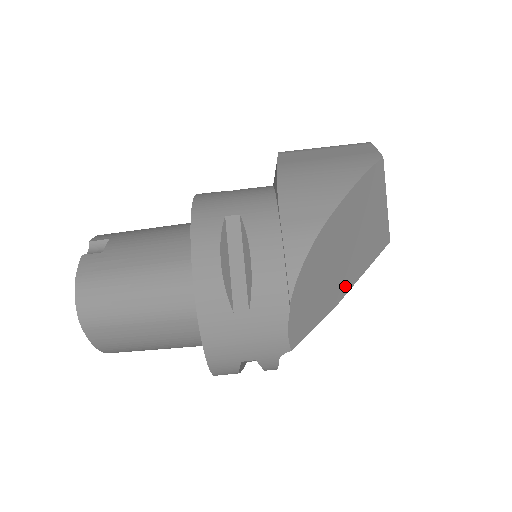
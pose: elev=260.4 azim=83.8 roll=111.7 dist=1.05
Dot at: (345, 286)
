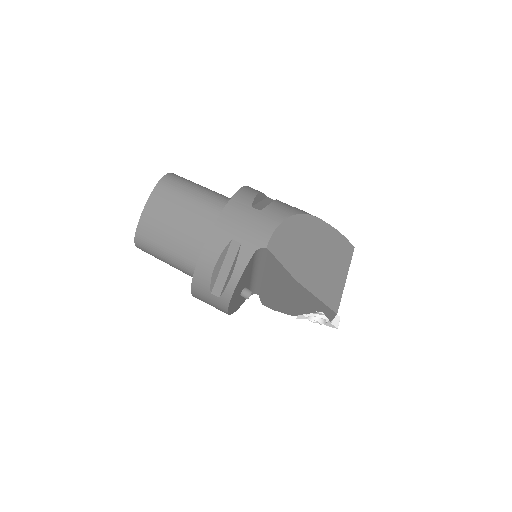
Dot at: (306, 279)
